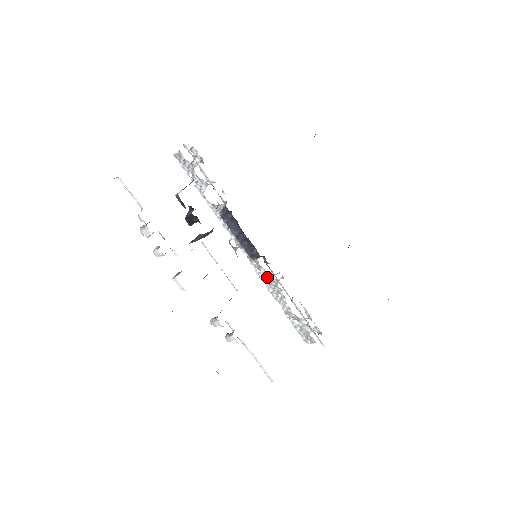
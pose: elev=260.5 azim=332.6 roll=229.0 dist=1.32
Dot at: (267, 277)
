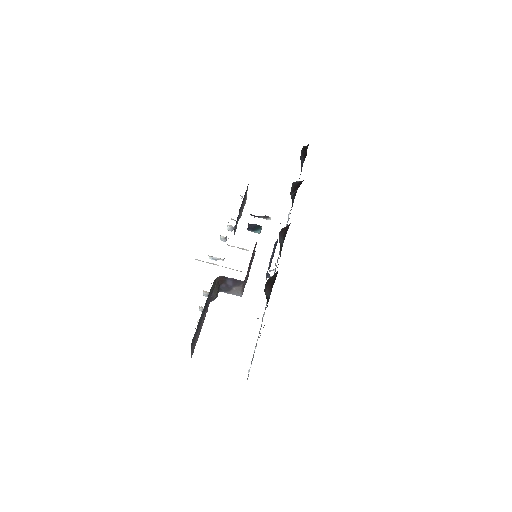
Dot at: occluded
